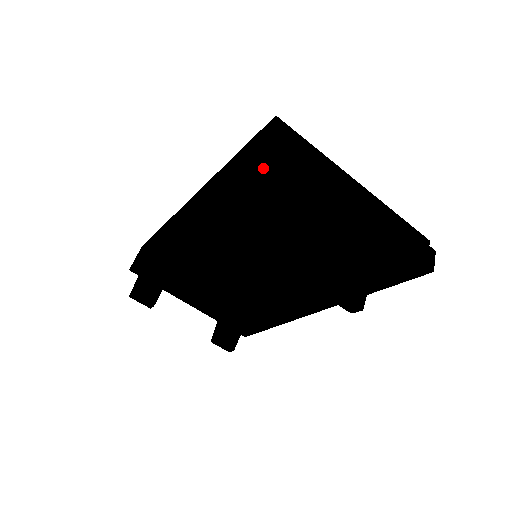
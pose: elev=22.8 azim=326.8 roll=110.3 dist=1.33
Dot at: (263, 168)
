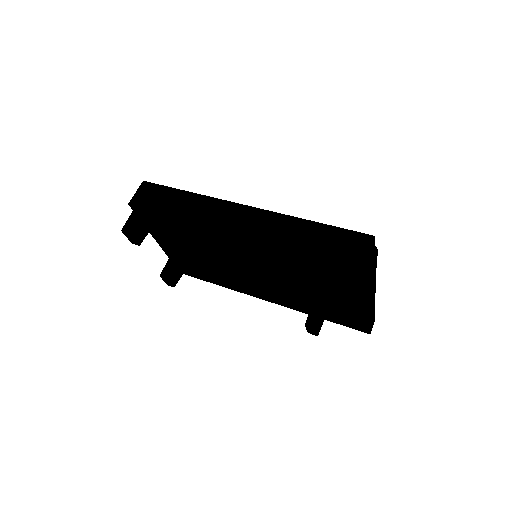
Dot at: occluded
